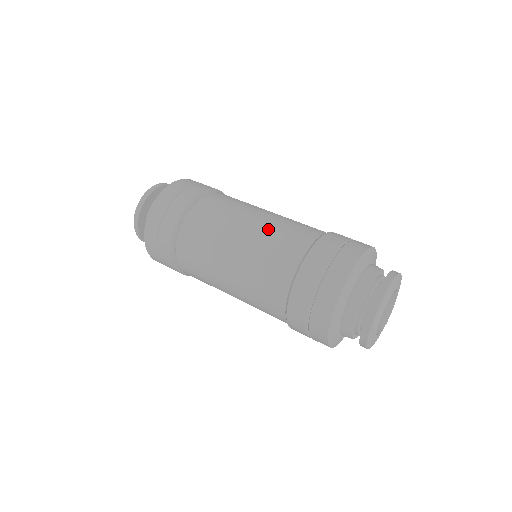
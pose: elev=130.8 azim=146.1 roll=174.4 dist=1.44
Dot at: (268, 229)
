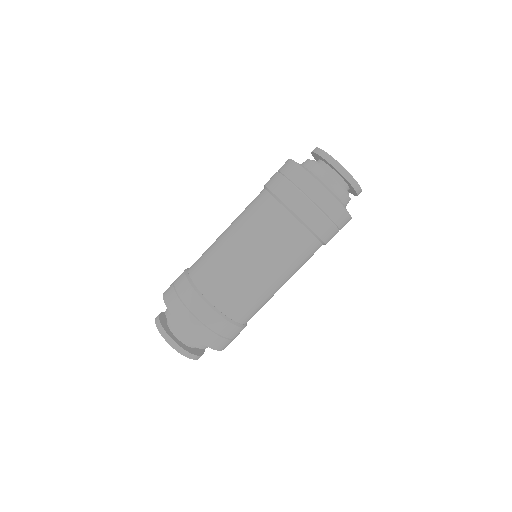
Dot at: (243, 224)
